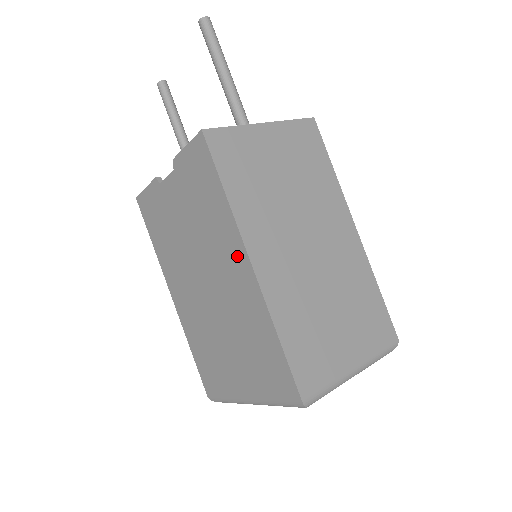
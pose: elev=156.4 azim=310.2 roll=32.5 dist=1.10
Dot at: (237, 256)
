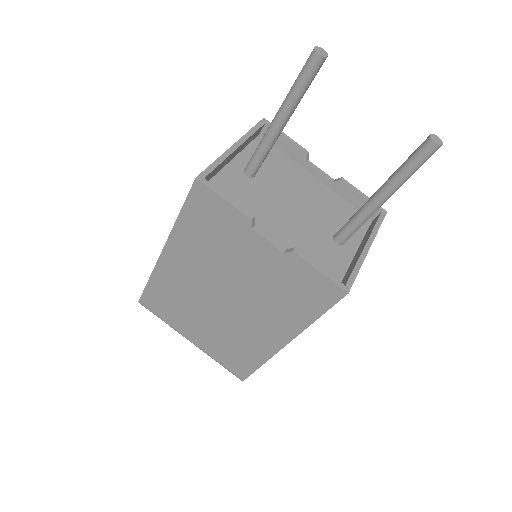
Dot at: (279, 333)
